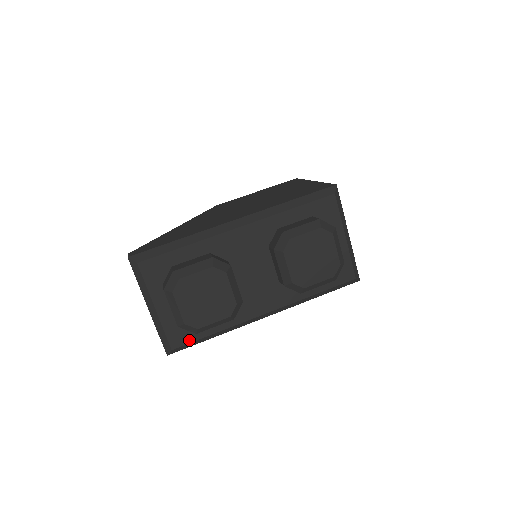
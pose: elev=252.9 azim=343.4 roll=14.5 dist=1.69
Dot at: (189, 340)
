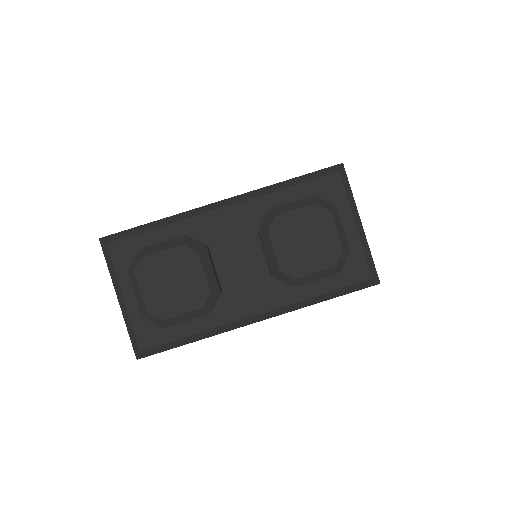
Dot at: (161, 341)
